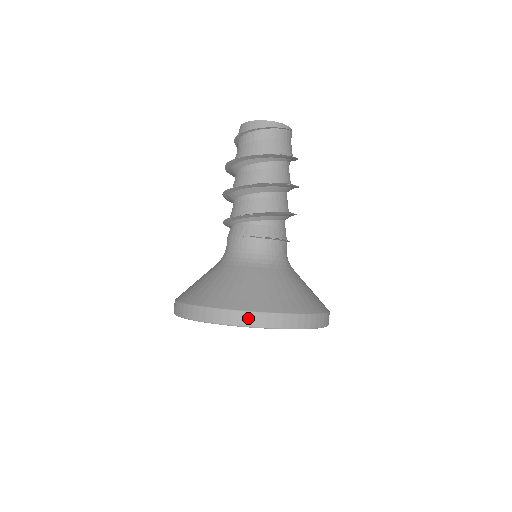
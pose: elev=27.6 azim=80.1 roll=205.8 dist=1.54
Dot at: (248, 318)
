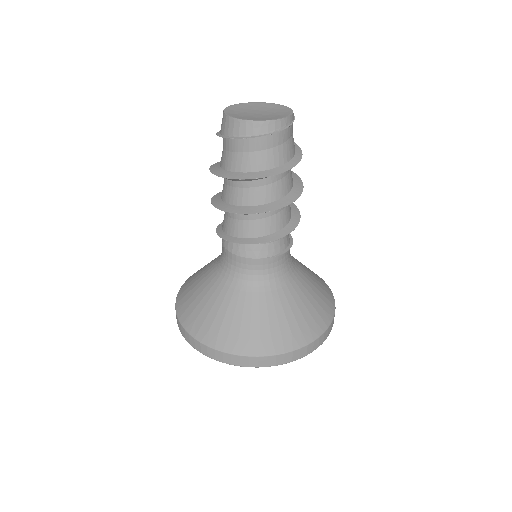
Dot at: (308, 349)
